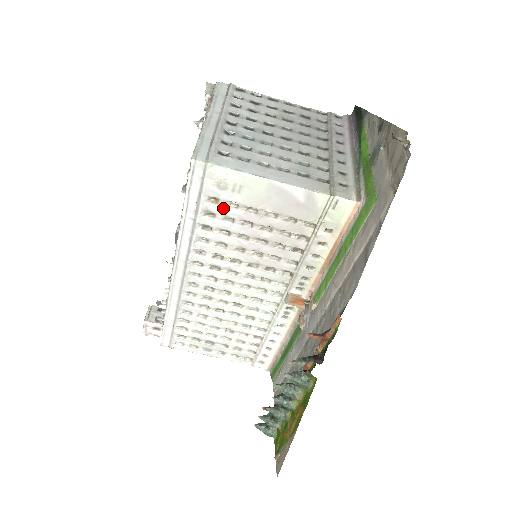
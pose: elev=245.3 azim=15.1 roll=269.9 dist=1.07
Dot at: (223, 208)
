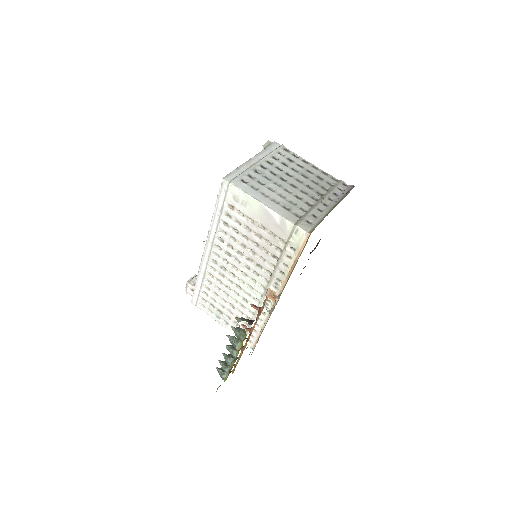
Dot at: (236, 214)
